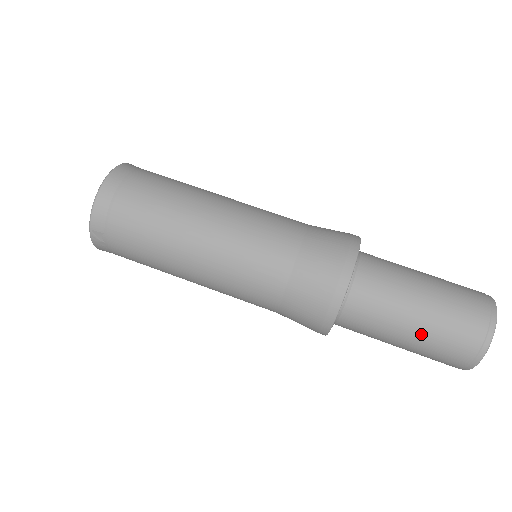
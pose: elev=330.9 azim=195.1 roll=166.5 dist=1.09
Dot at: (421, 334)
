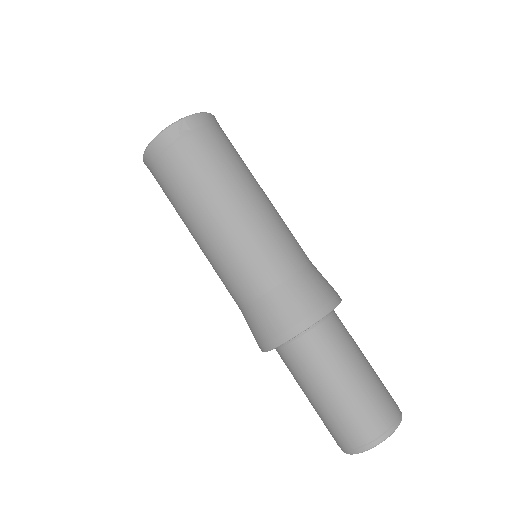
Dot at: (361, 383)
